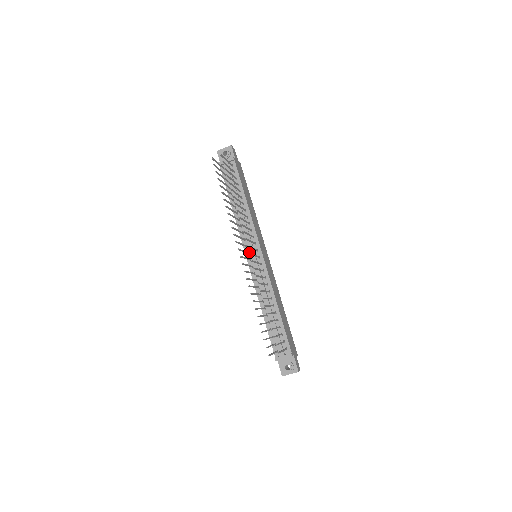
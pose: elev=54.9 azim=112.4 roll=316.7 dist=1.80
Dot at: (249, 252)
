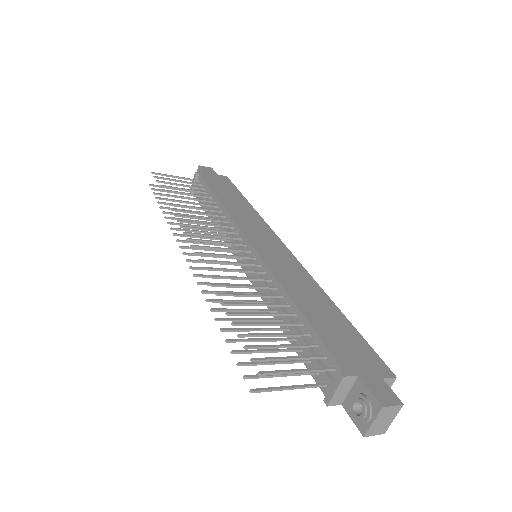
Dot at: occluded
